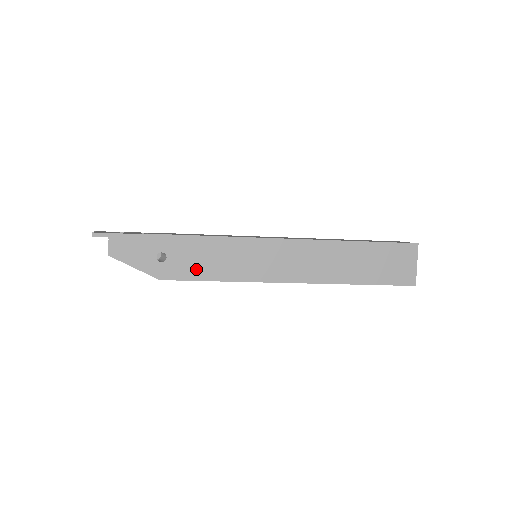
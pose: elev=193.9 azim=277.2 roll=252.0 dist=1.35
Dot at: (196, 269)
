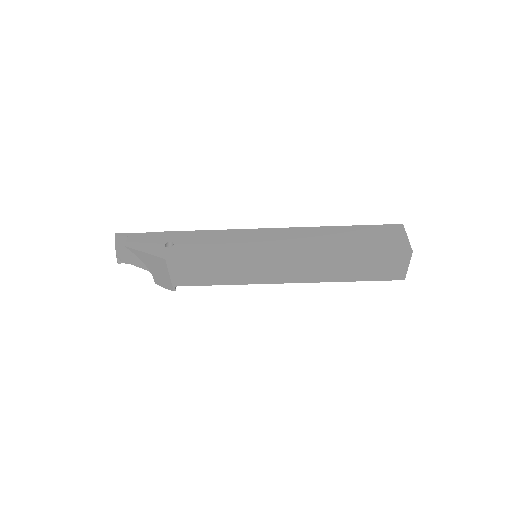
Dot at: (198, 250)
